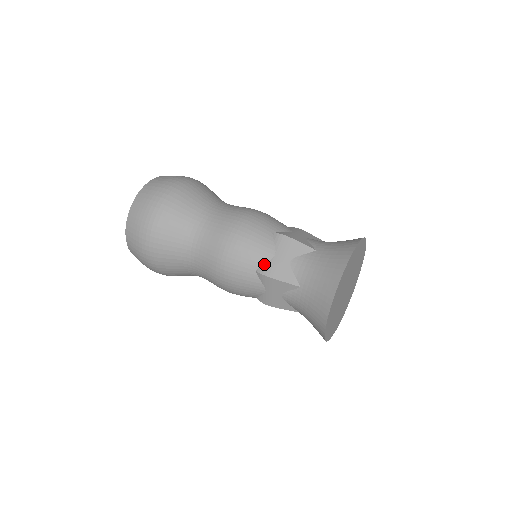
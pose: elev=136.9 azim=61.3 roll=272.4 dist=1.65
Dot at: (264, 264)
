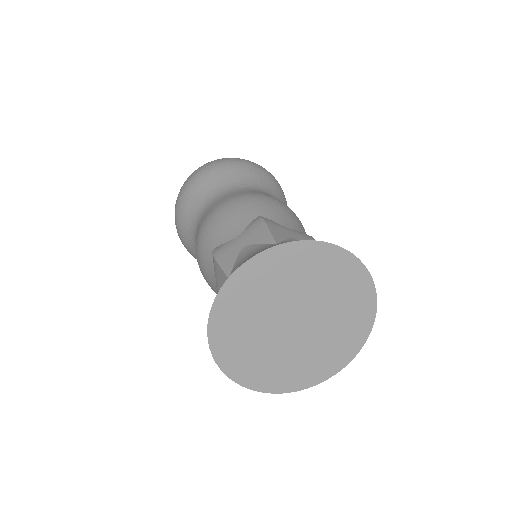
Dot at: (223, 243)
